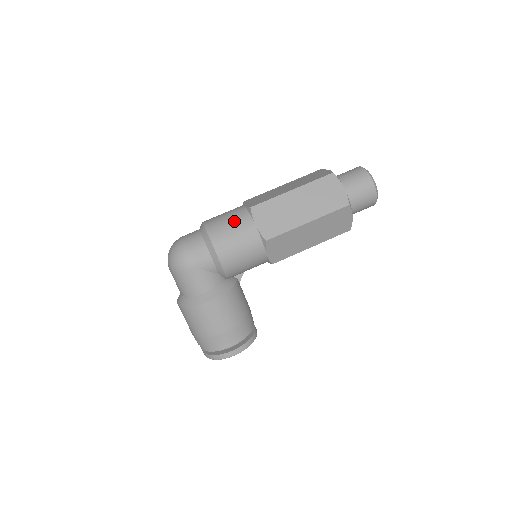
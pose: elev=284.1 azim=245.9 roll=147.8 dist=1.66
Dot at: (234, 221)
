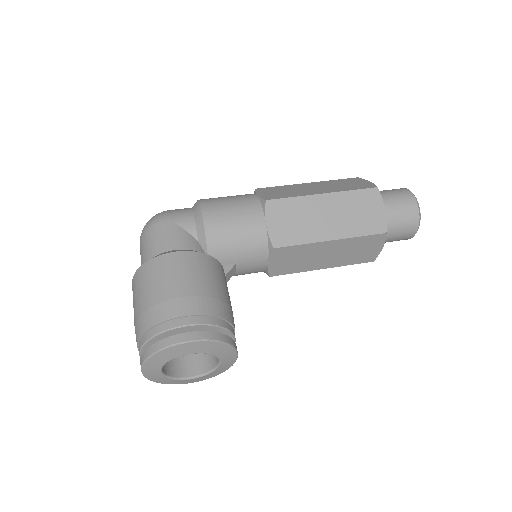
Dot at: occluded
